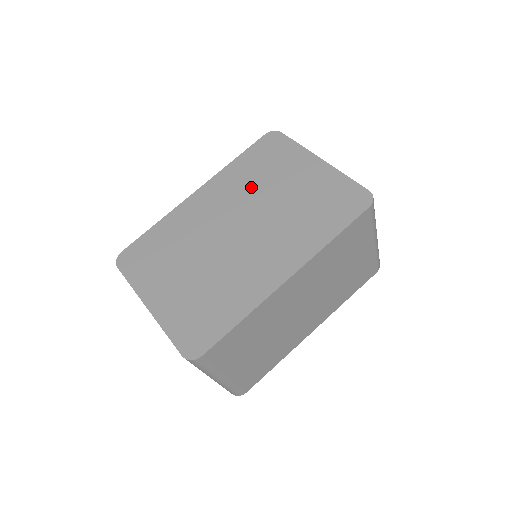
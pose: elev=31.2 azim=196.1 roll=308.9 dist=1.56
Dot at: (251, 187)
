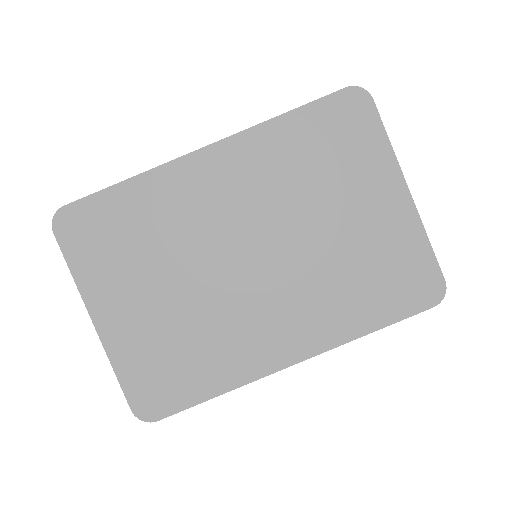
Dot at: (292, 187)
